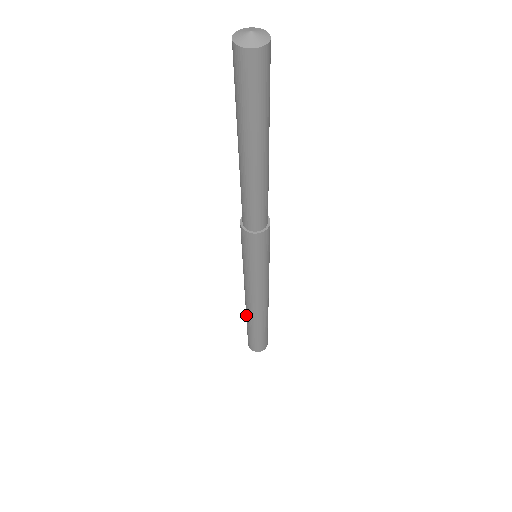
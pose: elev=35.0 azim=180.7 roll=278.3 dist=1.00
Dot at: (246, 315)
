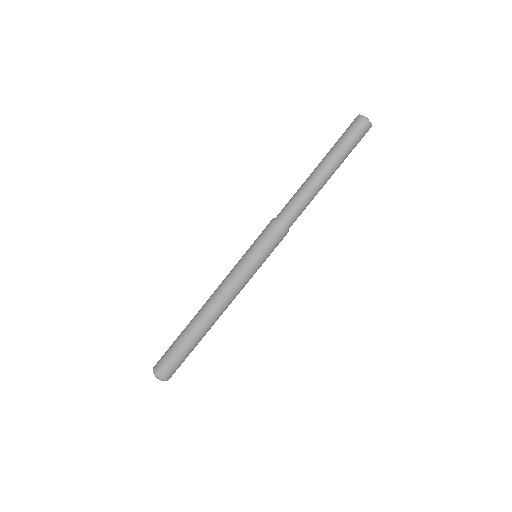
Dot at: (193, 319)
